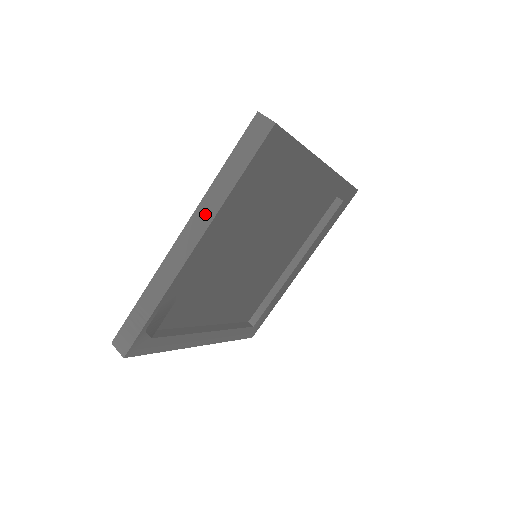
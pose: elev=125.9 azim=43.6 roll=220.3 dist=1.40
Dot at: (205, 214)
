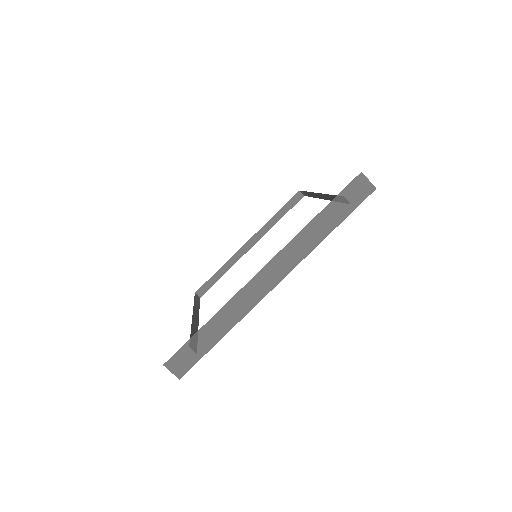
Dot at: occluded
